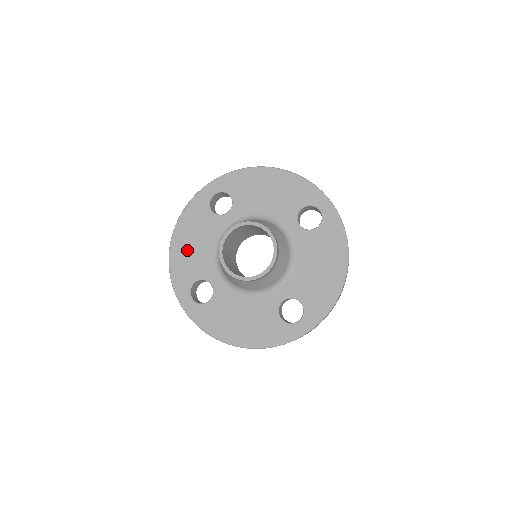
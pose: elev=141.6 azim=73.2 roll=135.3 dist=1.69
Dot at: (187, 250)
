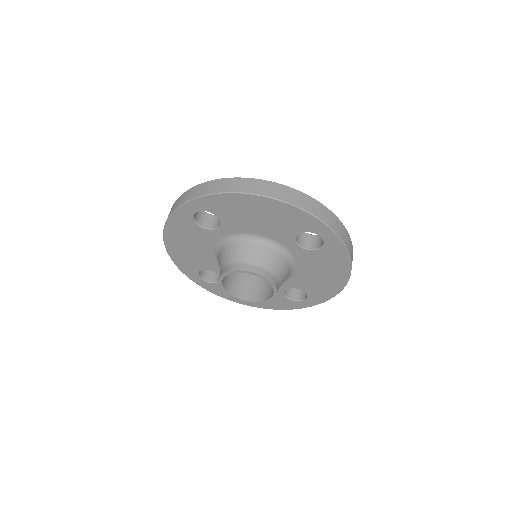
Dot at: (184, 251)
